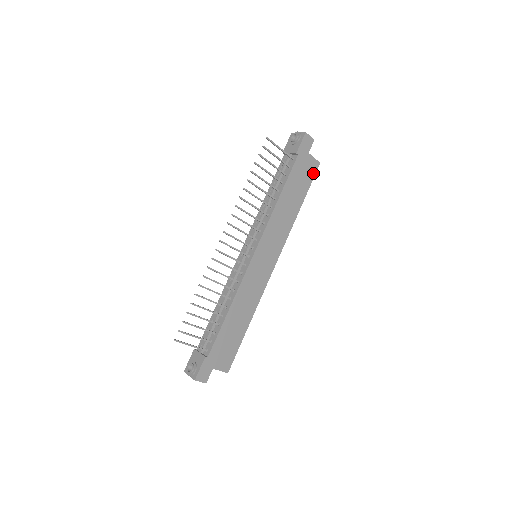
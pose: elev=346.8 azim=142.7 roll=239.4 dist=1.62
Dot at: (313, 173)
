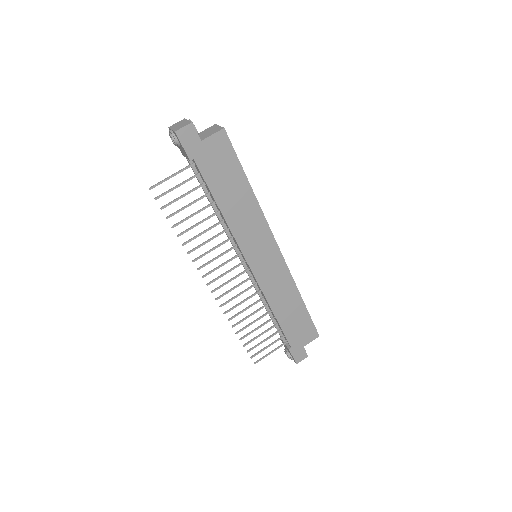
Dot at: (228, 146)
